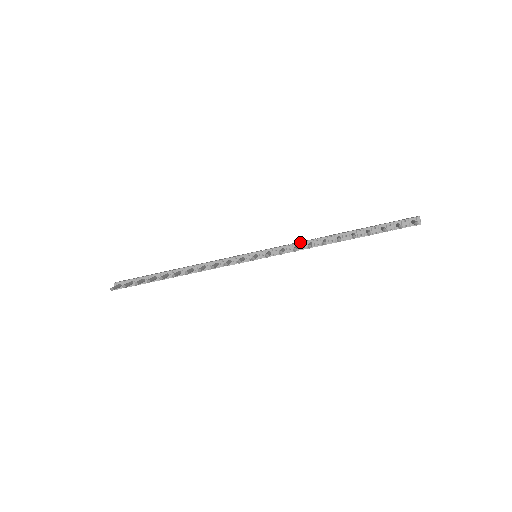
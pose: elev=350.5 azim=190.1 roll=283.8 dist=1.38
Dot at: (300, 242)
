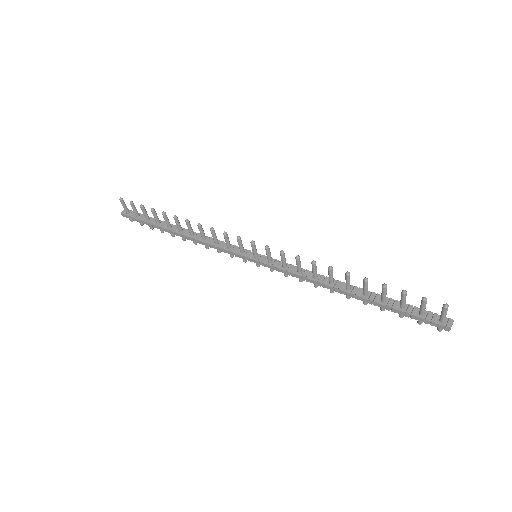
Dot at: occluded
